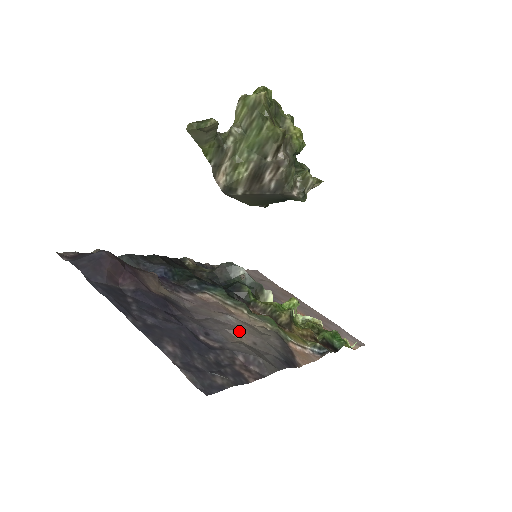
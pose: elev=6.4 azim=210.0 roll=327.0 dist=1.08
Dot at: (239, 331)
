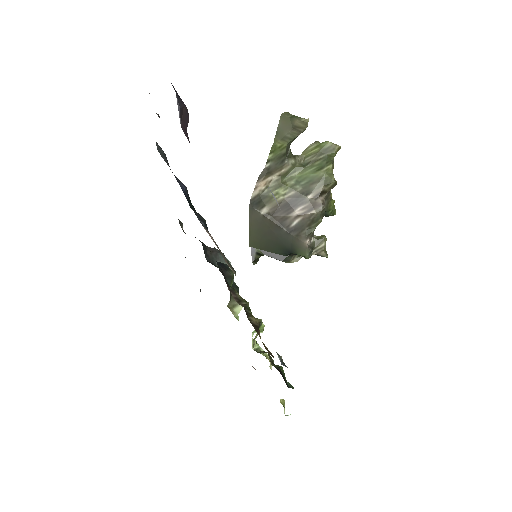
Dot at: occluded
